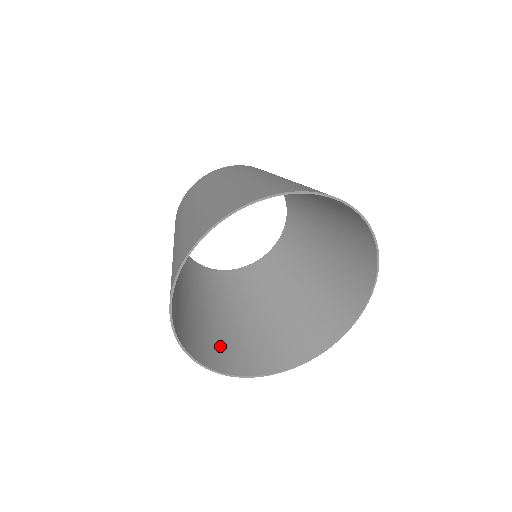
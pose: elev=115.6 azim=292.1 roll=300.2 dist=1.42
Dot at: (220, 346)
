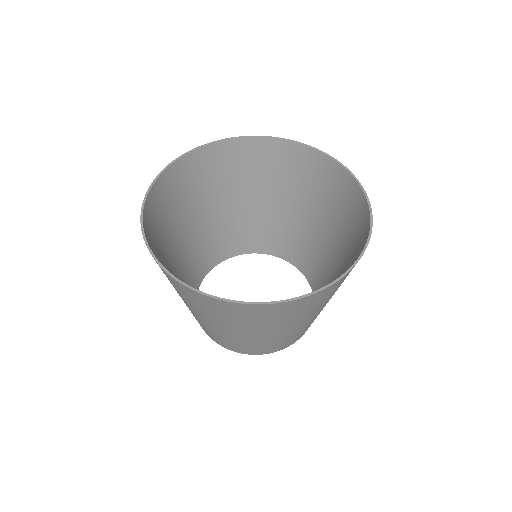
Dot at: occluded
